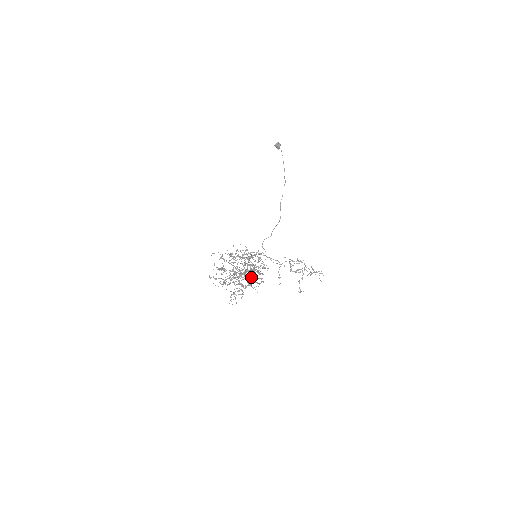
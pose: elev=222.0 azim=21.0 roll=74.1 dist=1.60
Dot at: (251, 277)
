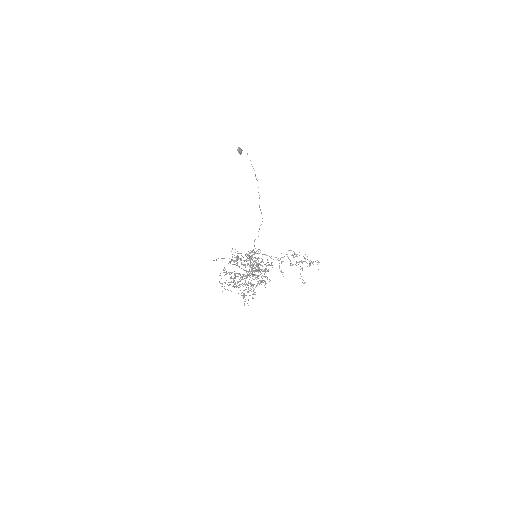
Dot at: (257, 277)
